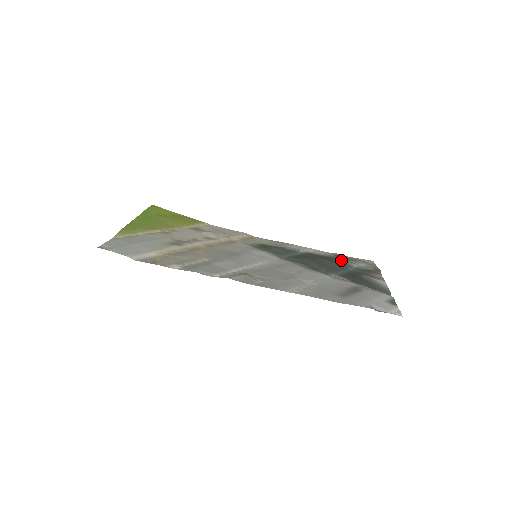
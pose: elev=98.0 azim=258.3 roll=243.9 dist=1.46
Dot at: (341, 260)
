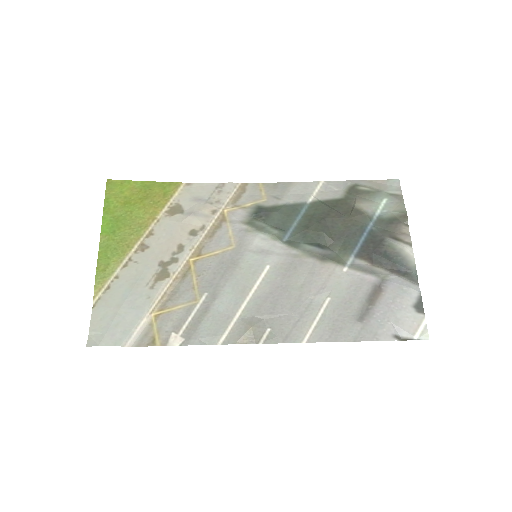
Dot at: (358, 208)
